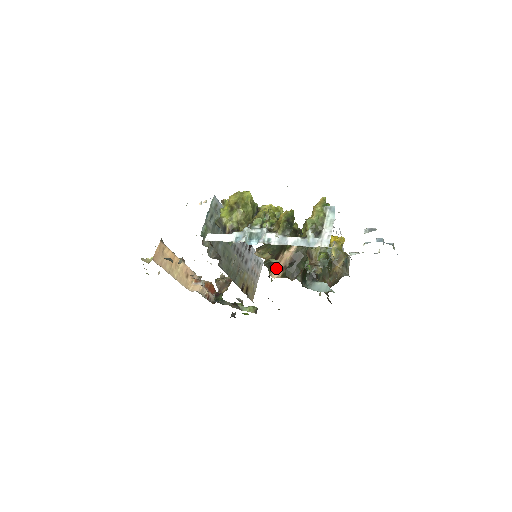
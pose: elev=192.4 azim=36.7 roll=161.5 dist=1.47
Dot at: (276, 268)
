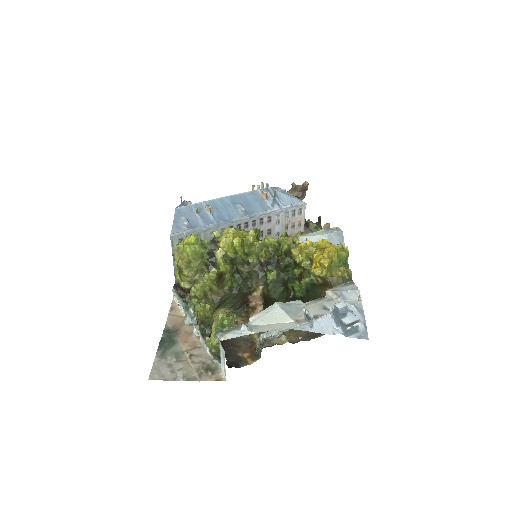
Dot at: (256, 300)
